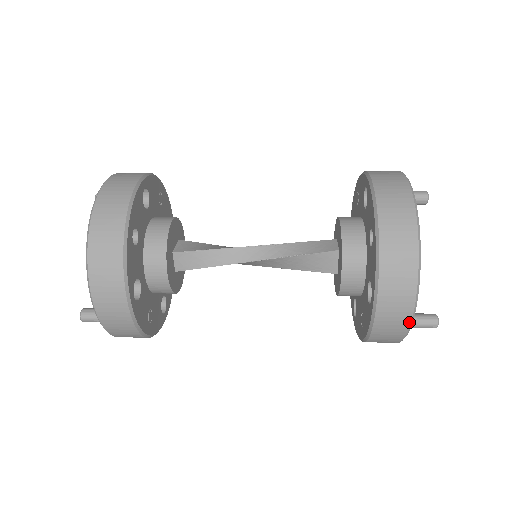
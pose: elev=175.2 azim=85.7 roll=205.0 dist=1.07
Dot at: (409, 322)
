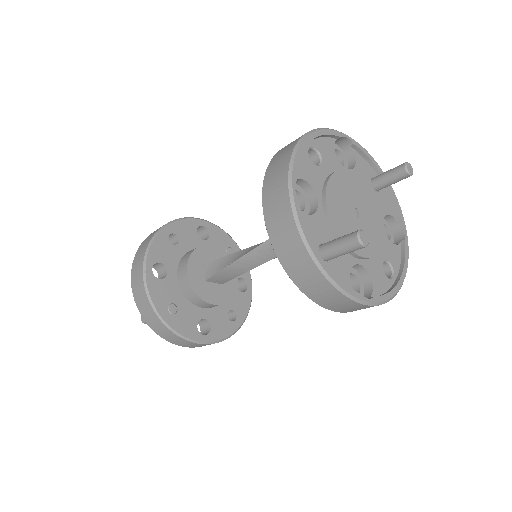
Dot at: (290, 210)
